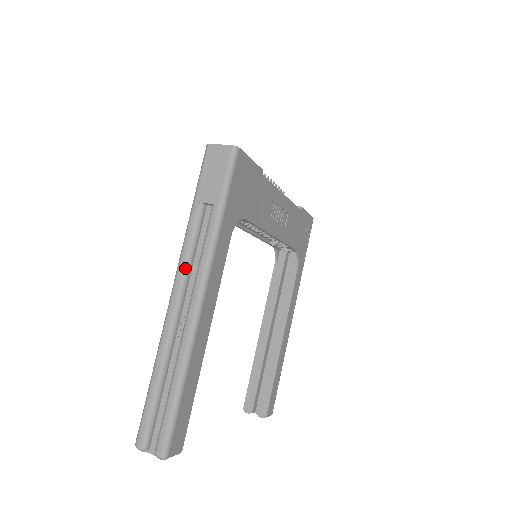
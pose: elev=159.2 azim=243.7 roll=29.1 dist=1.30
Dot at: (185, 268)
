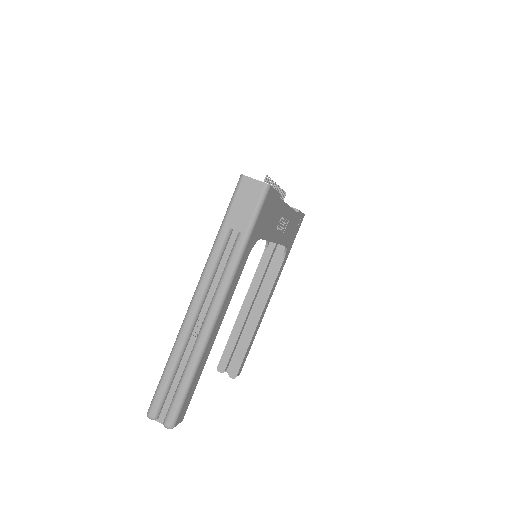
Dot at: (207, 281)
